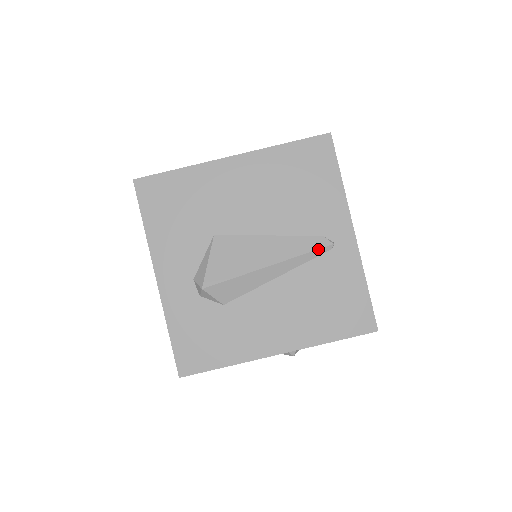
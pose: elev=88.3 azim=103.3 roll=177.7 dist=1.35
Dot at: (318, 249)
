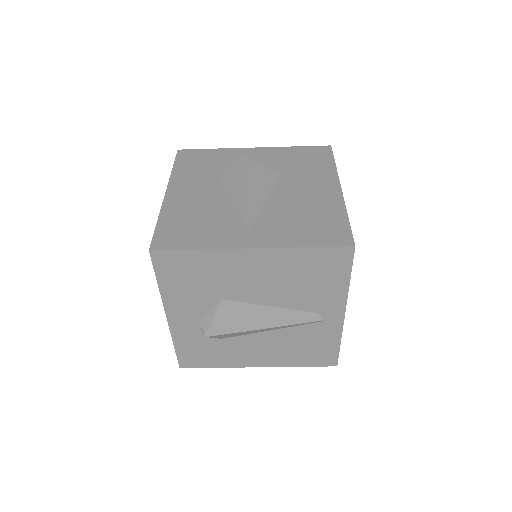
Dot at: (310, 322)
